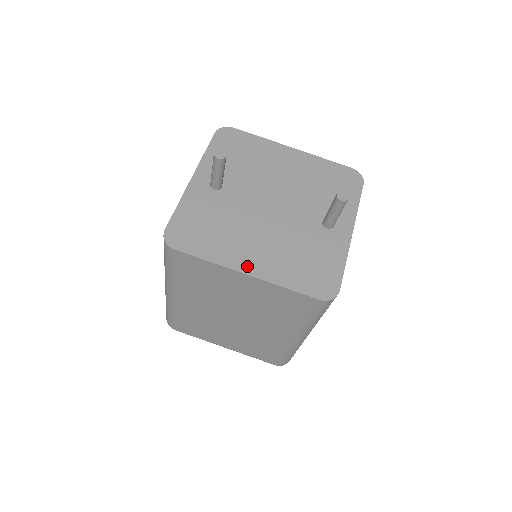
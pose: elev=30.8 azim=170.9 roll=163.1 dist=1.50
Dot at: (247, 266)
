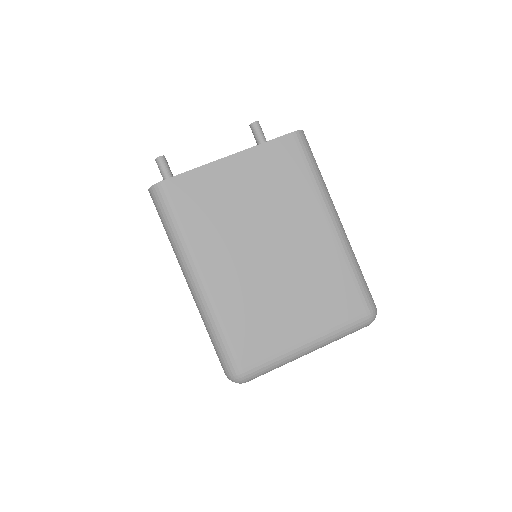
Dot at: occluded
